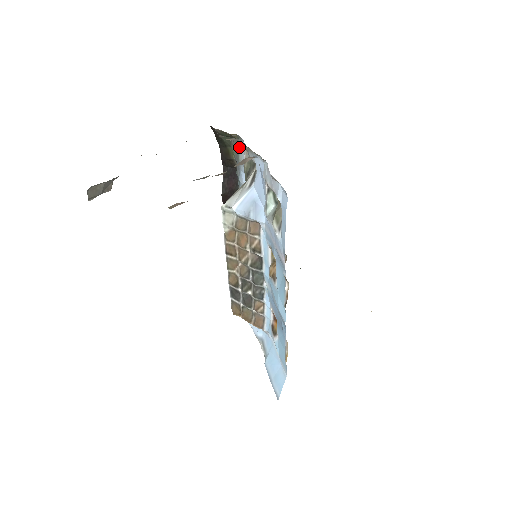
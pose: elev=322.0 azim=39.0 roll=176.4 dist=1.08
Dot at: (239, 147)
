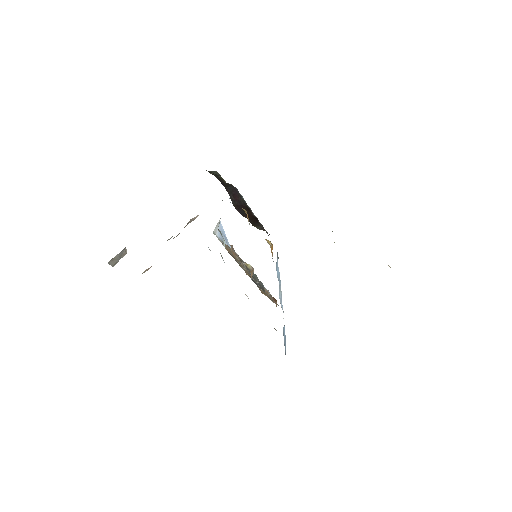
Dot at: occluded
